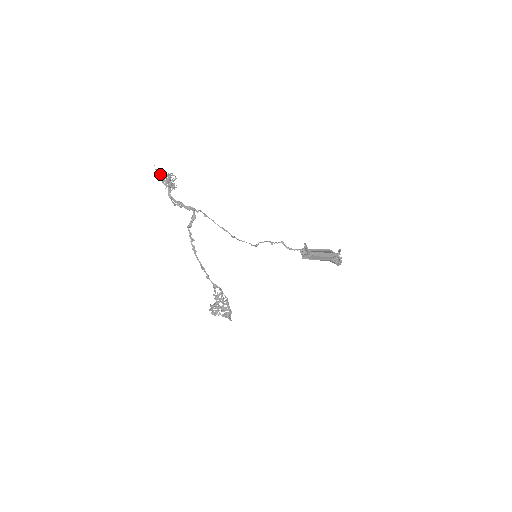
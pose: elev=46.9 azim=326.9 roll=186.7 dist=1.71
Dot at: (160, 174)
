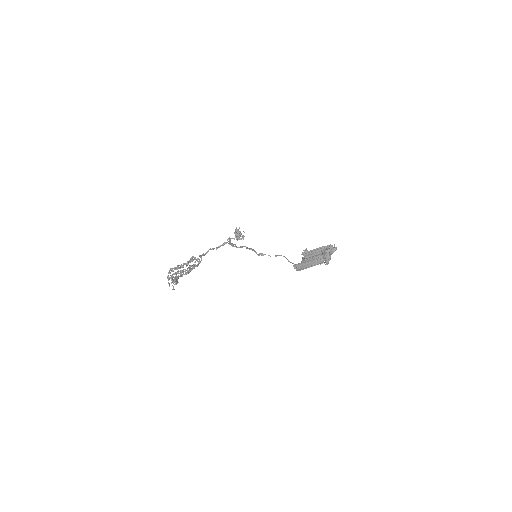
Dot at: occluded
